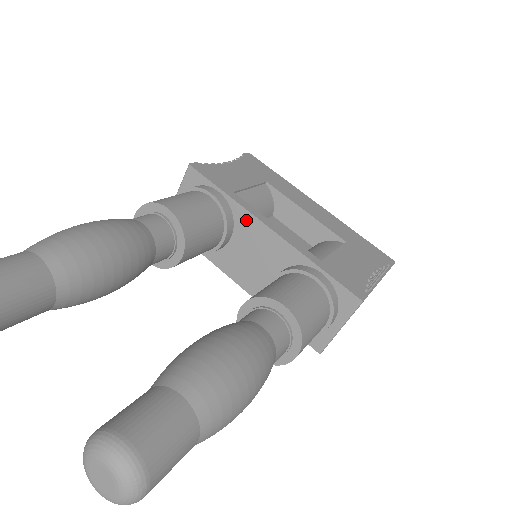
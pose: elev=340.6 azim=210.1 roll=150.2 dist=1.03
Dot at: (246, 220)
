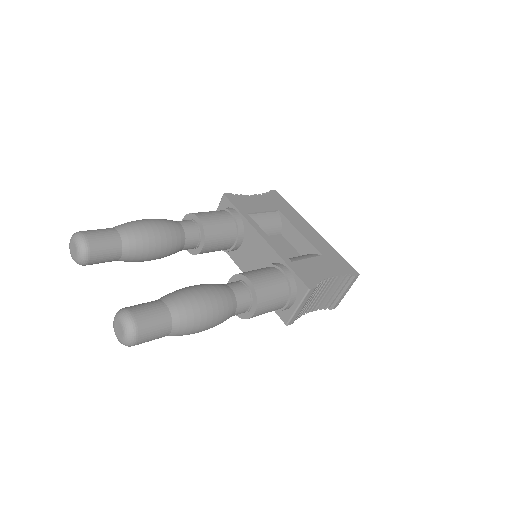
Dot at: (251, 231)
